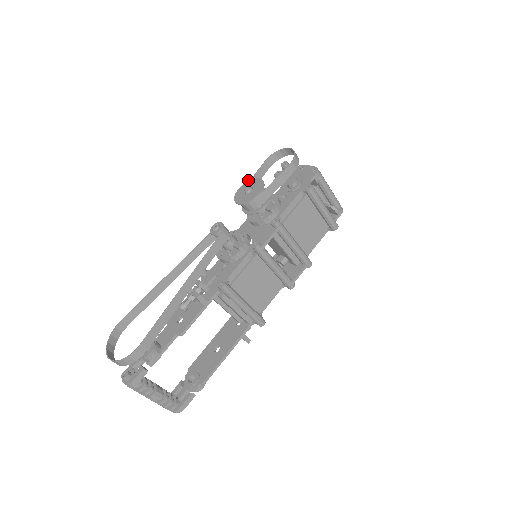
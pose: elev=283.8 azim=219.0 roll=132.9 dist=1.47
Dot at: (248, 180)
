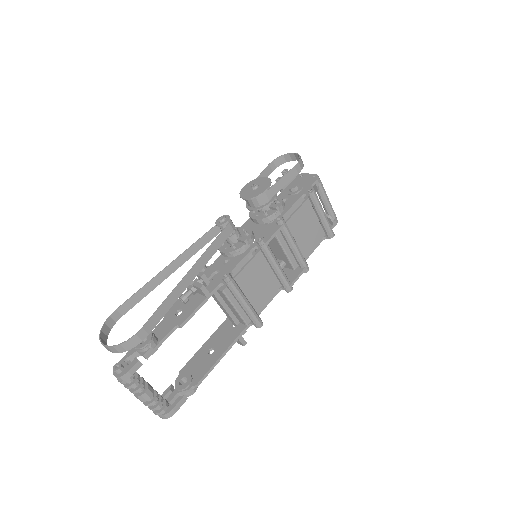
Dot at: occluded
